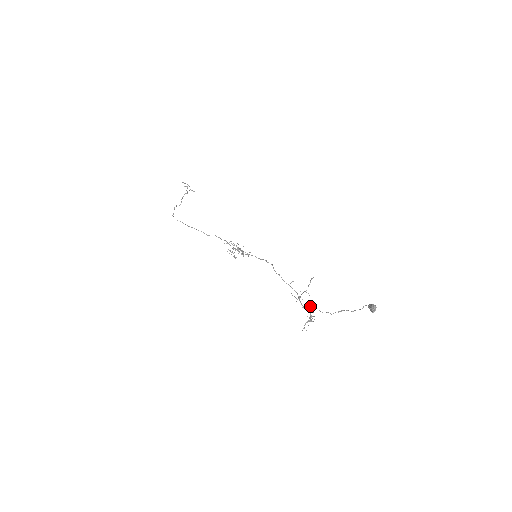
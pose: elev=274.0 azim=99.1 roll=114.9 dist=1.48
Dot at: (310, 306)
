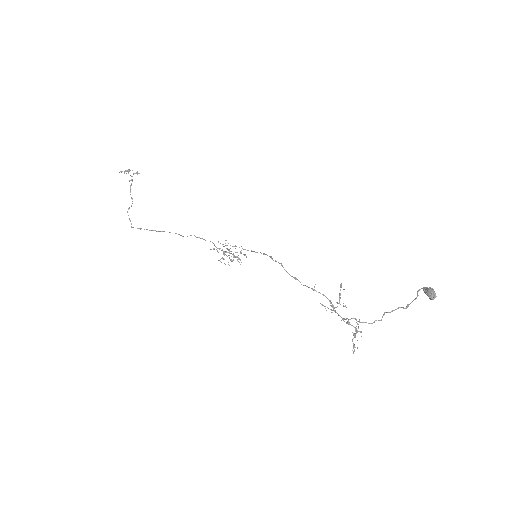
Dot at: (351, 318)
